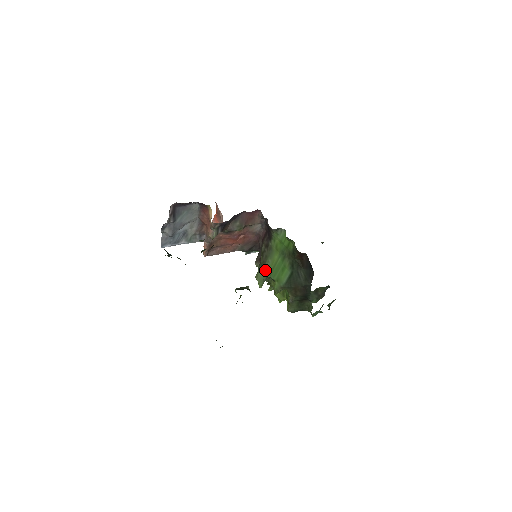
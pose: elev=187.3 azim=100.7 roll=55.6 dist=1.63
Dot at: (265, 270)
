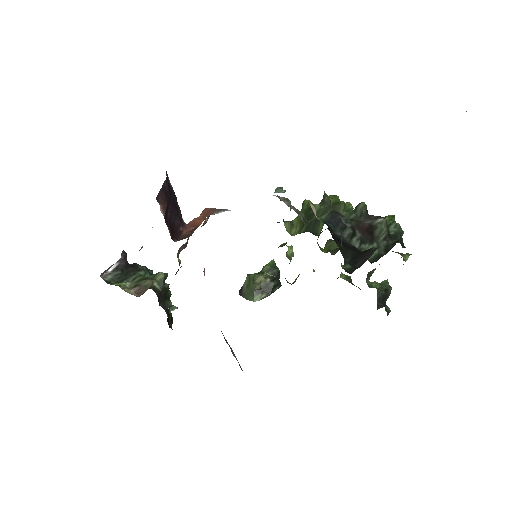
Dot at: occluded
